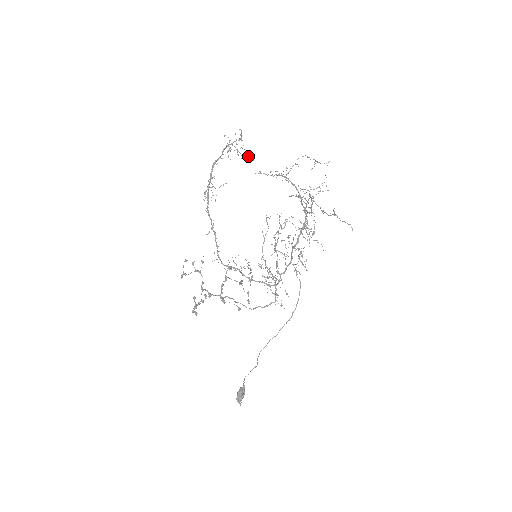
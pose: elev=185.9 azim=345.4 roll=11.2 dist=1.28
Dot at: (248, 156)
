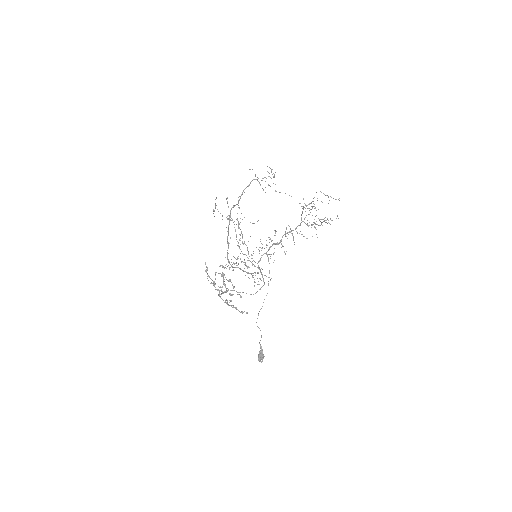
Dot at: occluded
